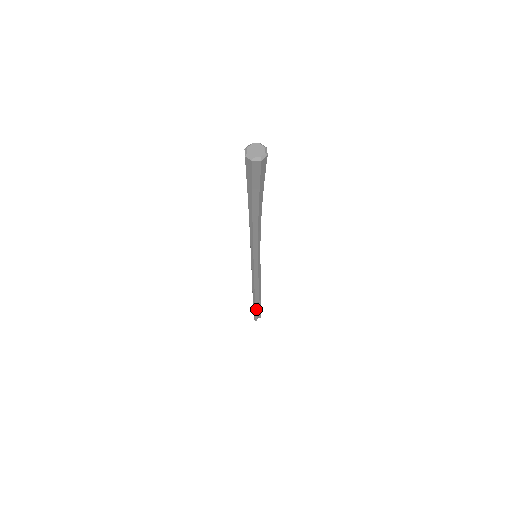
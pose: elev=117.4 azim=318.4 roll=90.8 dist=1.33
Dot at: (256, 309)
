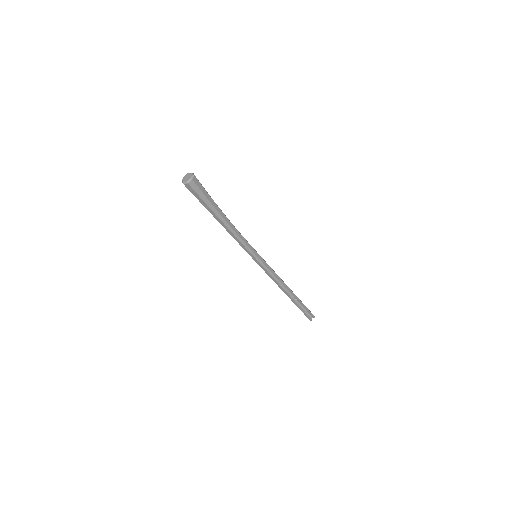
Dot at: (299, 307)
